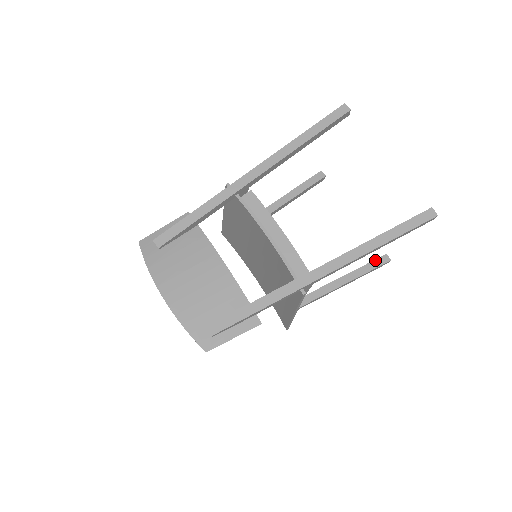
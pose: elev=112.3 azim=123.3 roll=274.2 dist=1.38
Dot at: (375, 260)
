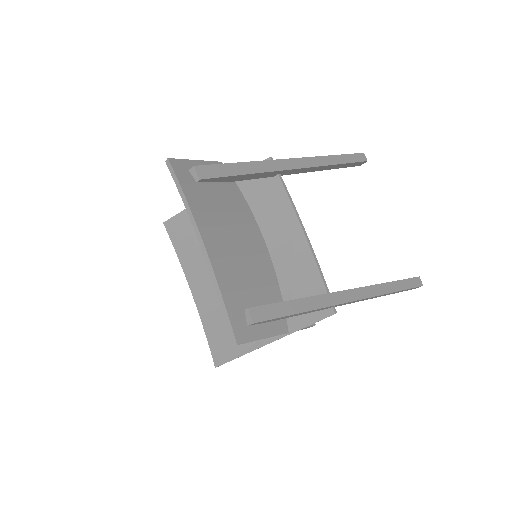
Dot at: occluded
